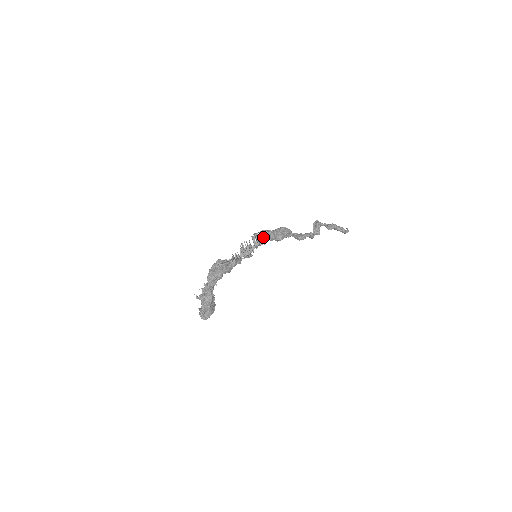
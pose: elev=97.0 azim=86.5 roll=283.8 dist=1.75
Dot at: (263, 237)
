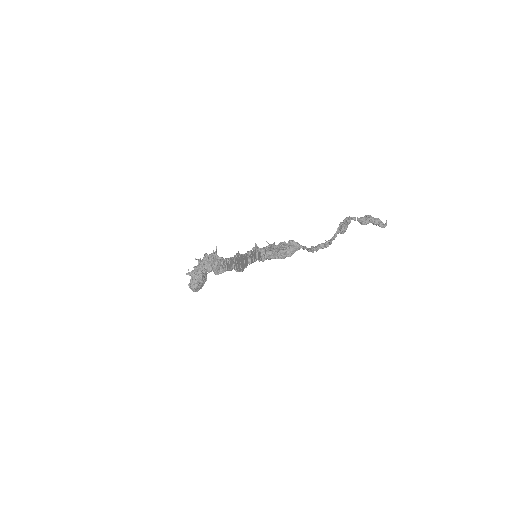
Dot at: occluded
